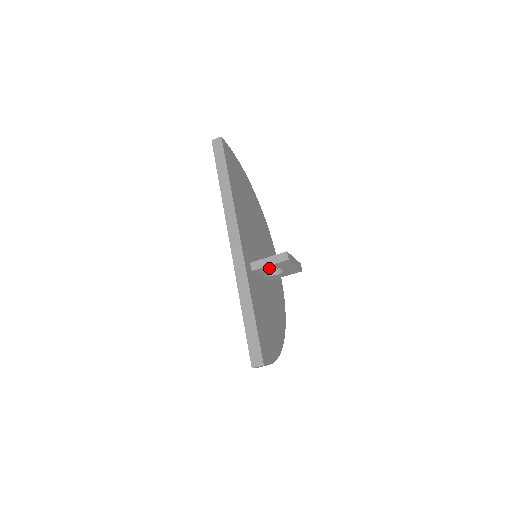
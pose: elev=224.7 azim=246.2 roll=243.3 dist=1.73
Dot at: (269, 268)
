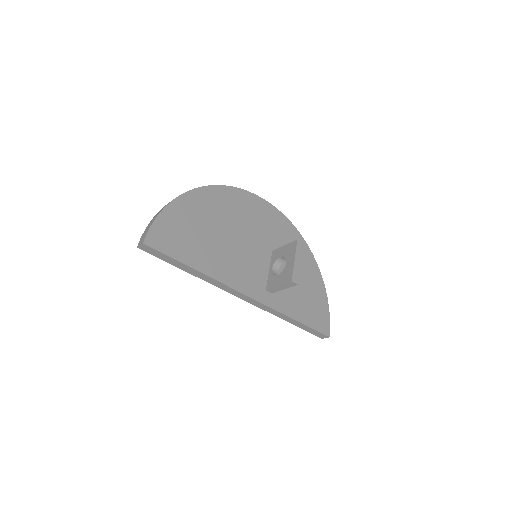
Dot at: occluded
